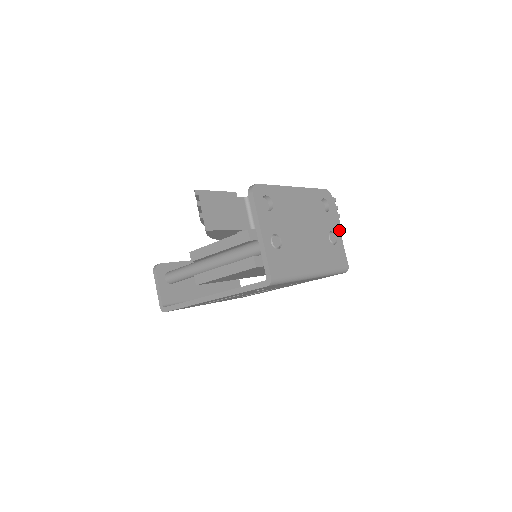
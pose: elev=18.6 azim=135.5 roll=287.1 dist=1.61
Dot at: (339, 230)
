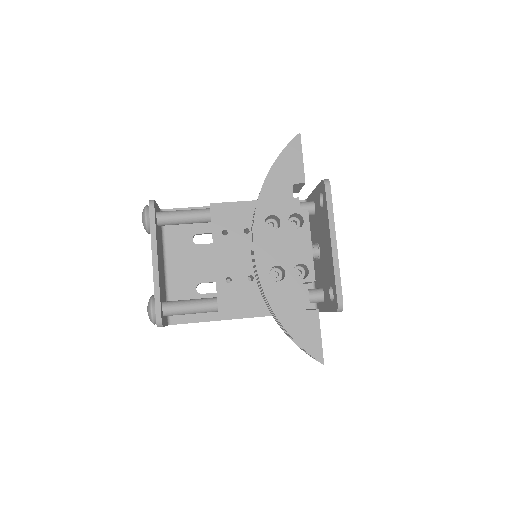
Dot at: occluded
